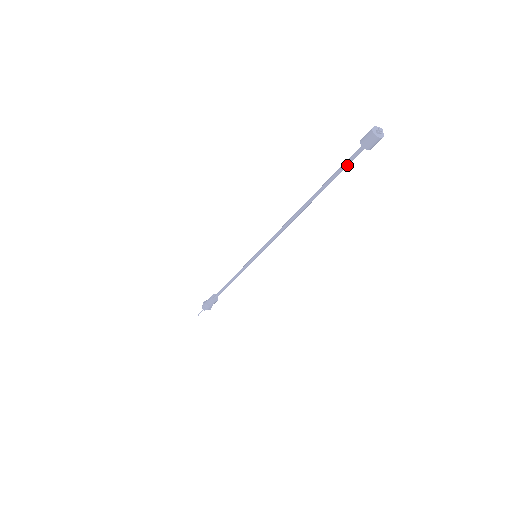
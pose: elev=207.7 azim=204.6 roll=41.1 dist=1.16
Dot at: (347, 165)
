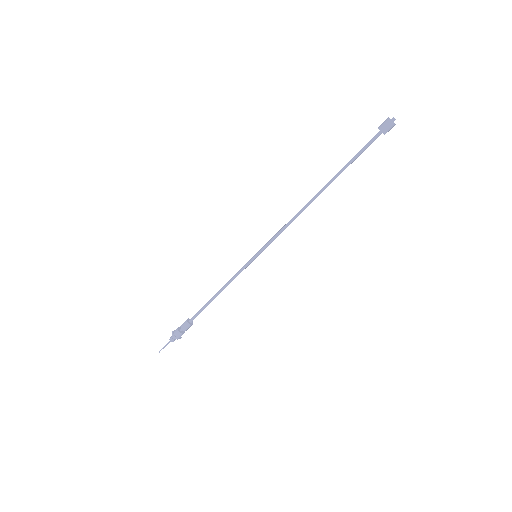
Dot at: (363, 149)
